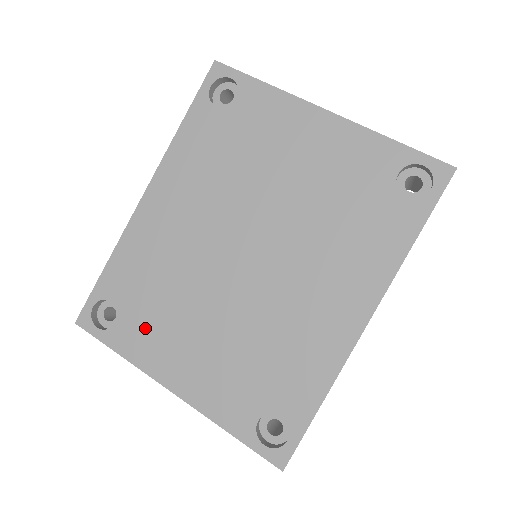
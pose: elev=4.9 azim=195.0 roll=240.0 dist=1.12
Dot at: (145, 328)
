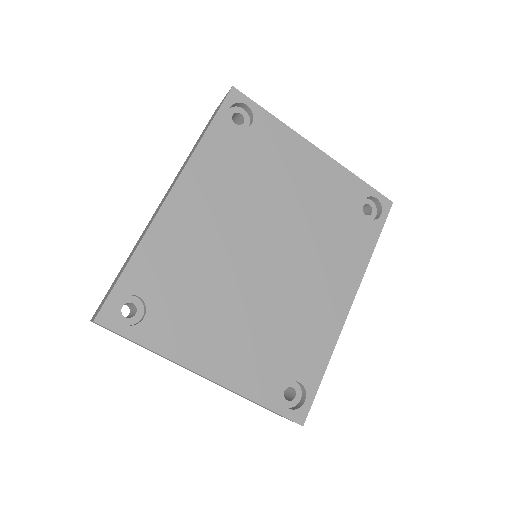
Dot at: (177, 321)
